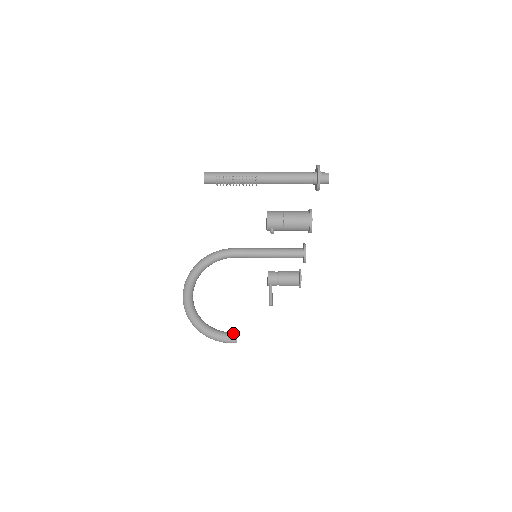
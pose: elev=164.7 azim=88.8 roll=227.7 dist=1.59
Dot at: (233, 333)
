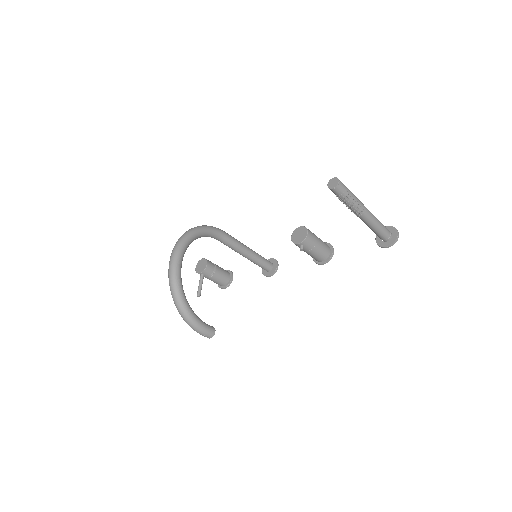
Dot at: (212, 327)
